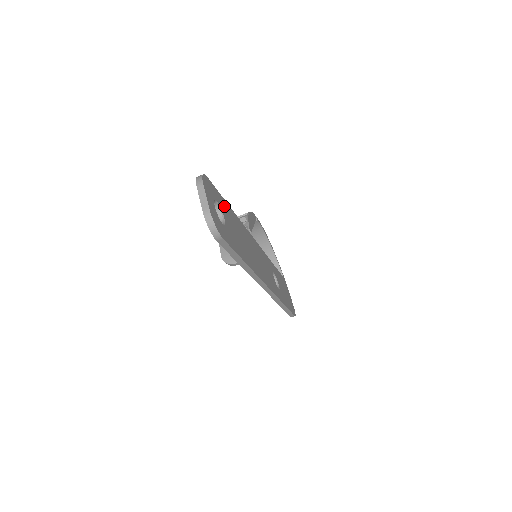
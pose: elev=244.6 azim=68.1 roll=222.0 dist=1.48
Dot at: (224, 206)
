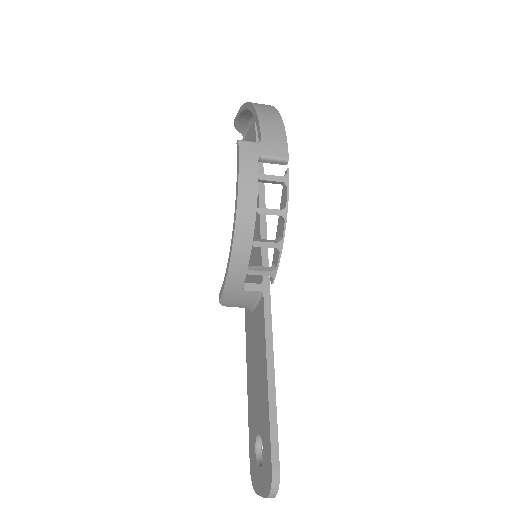
Dot at: occluded
